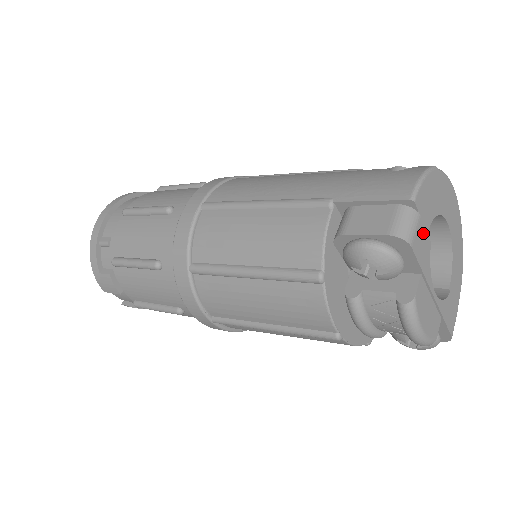
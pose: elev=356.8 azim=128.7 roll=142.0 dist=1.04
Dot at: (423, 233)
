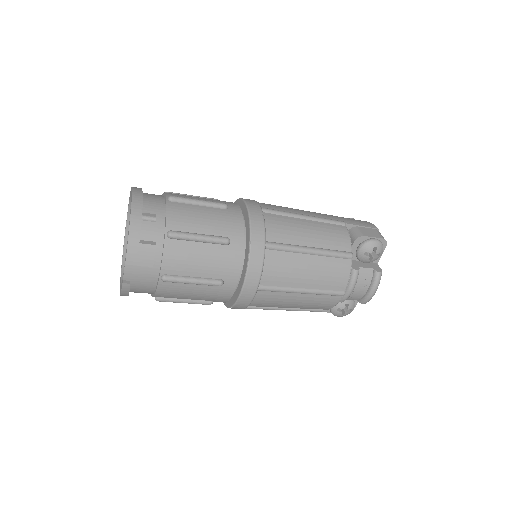
Dot at: occluded
